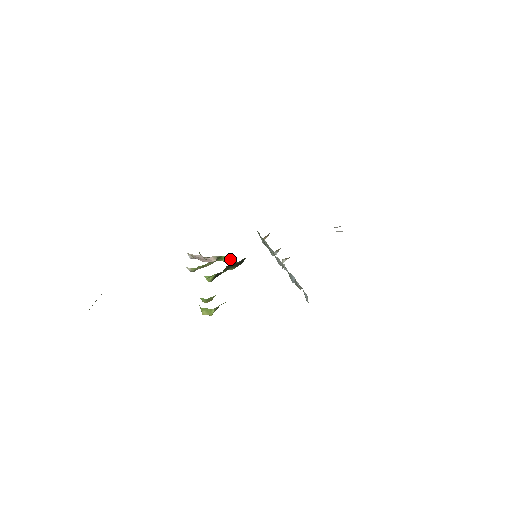
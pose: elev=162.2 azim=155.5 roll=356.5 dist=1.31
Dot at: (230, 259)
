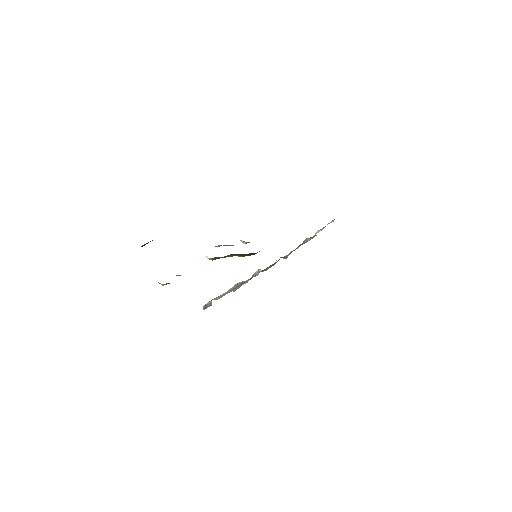
Dot at: occluded
